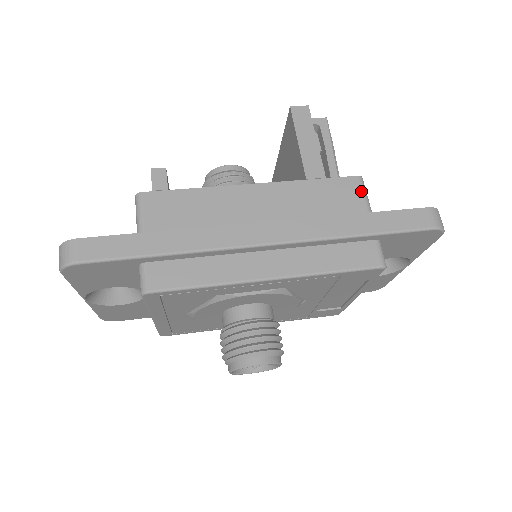
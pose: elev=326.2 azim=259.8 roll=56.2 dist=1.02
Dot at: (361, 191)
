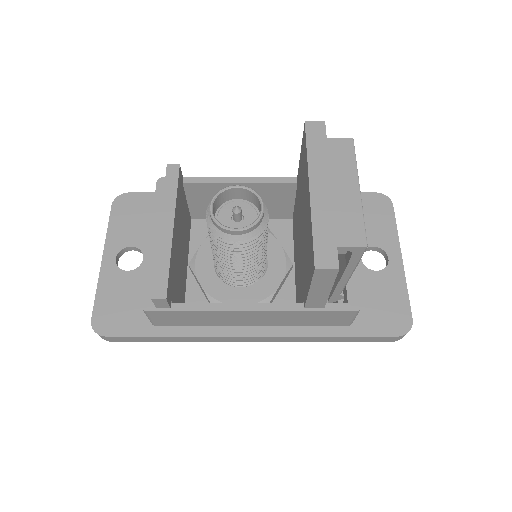
Dot at: (351, 317)
